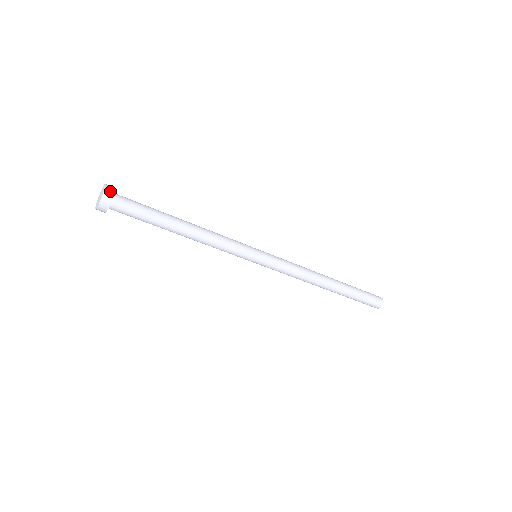
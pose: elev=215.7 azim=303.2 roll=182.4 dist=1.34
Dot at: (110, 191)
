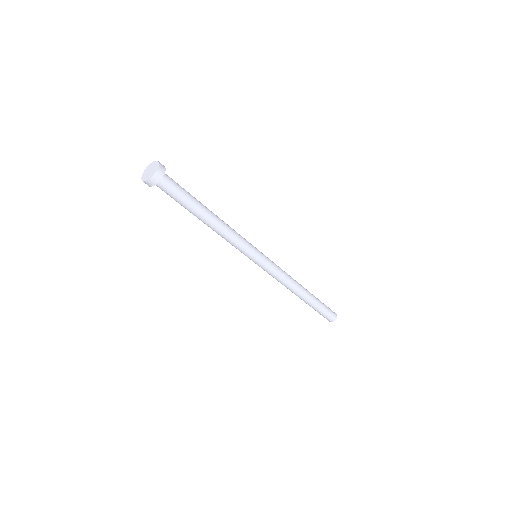
Dot at: (157, 178)
